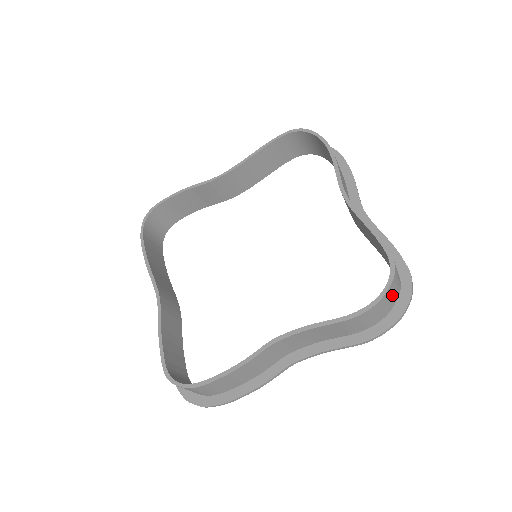
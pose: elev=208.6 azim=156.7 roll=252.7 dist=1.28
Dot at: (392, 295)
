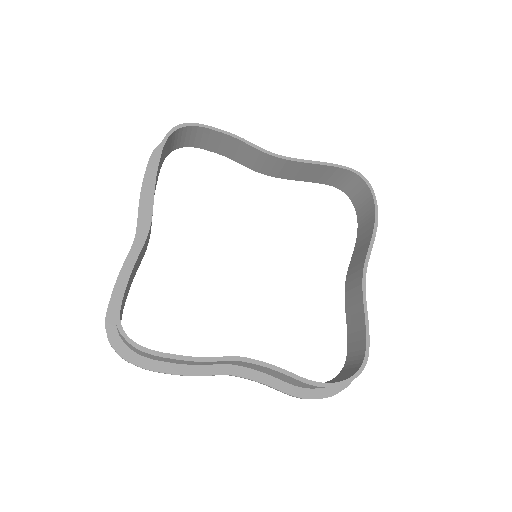
Dot at: occluded
